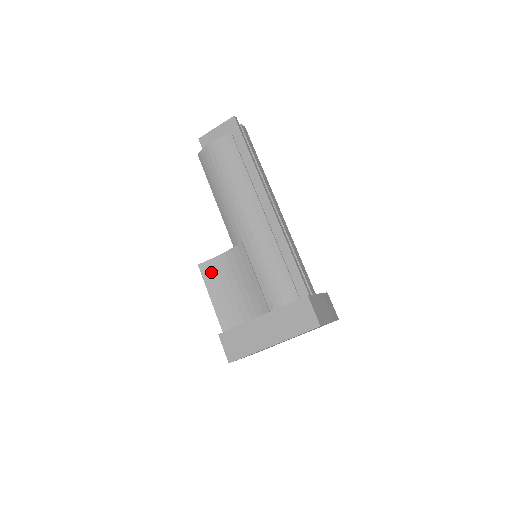
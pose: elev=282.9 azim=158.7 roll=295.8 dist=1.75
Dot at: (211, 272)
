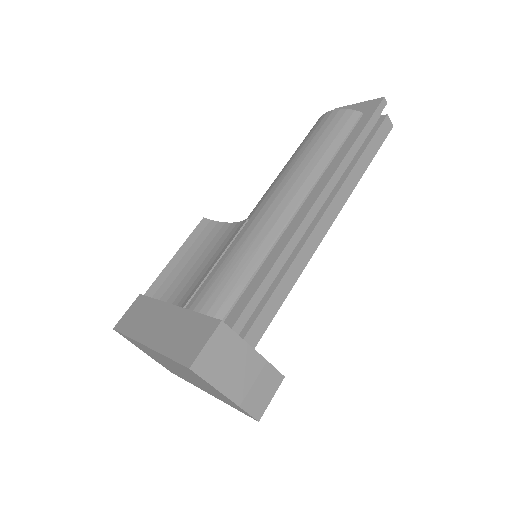
Dot at: (203, 233)
